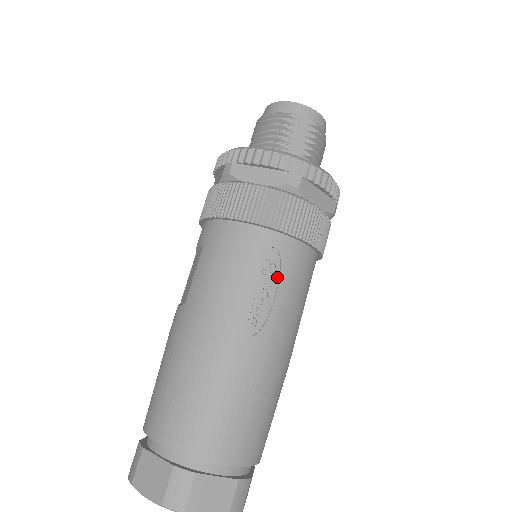
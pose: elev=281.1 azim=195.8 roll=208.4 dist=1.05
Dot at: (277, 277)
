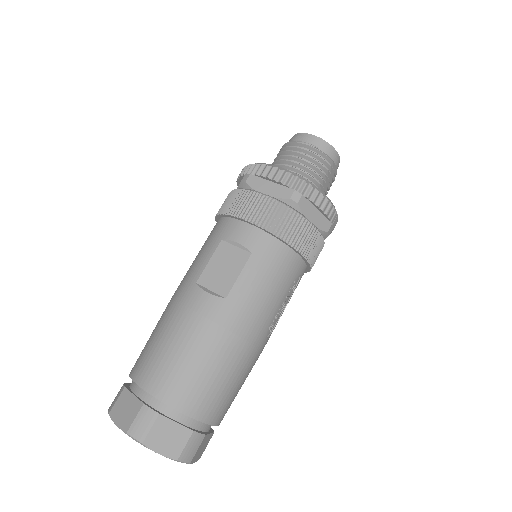
Dot at: (291, 295)
